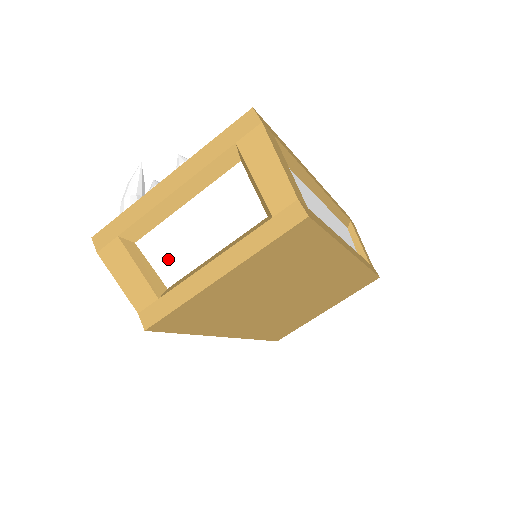
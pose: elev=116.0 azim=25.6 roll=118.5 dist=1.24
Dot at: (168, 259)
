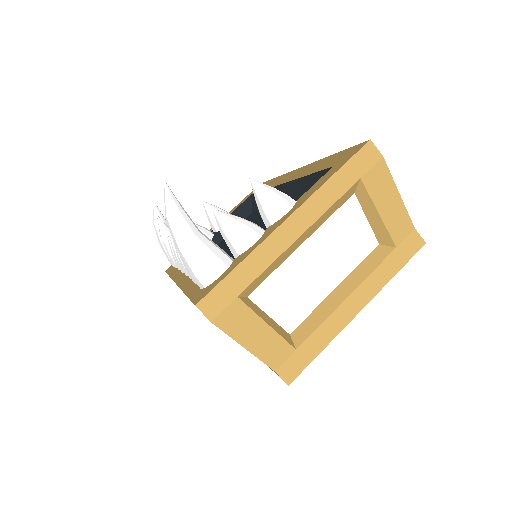
Dot at: (288, 305)
